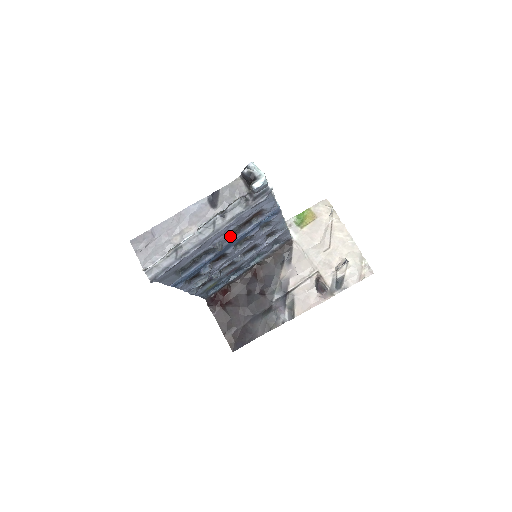
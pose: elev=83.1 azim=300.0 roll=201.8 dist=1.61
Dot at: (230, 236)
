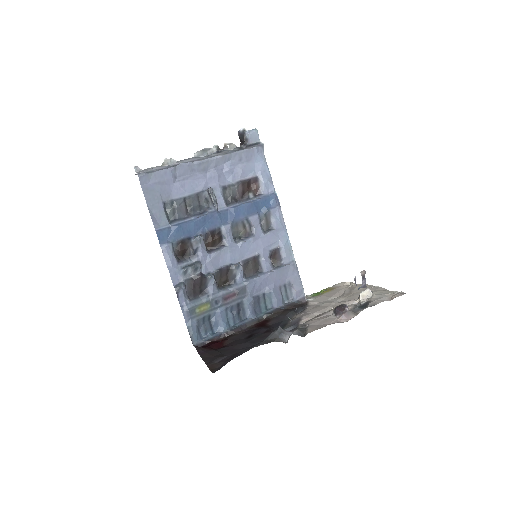
Dot at: (226, 203)
